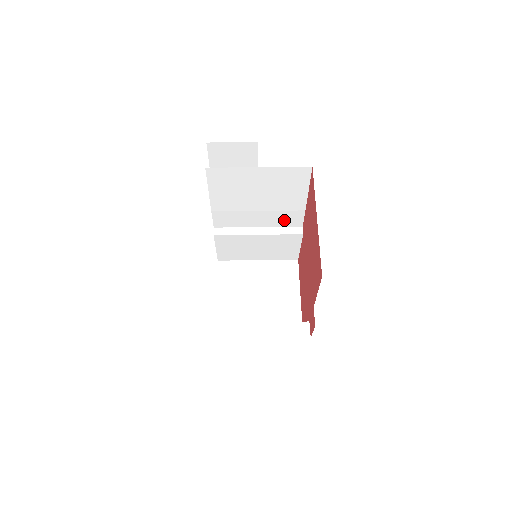
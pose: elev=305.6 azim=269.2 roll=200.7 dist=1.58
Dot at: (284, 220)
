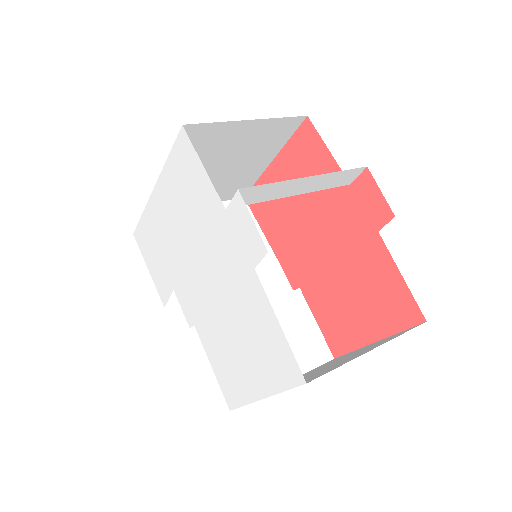
Dot at: (267, 285)
